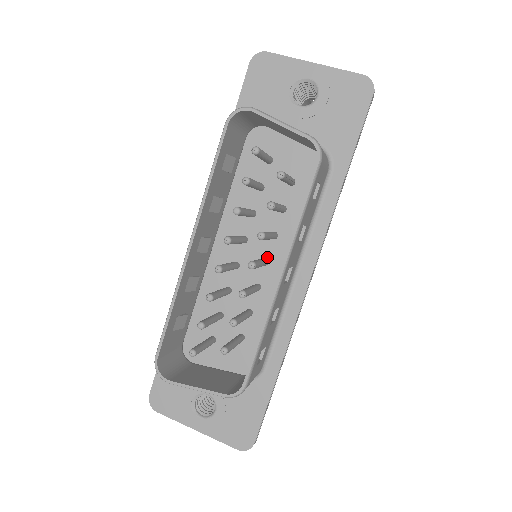
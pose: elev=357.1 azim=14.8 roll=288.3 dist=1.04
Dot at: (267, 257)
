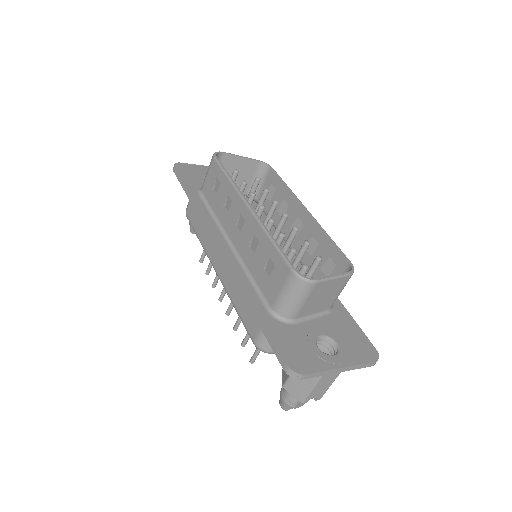
Dot at: occluded
